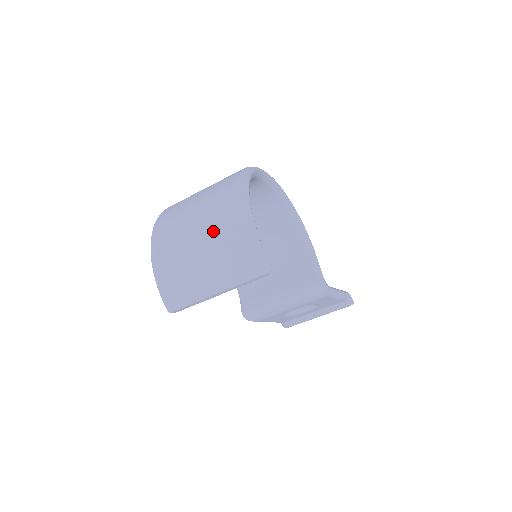
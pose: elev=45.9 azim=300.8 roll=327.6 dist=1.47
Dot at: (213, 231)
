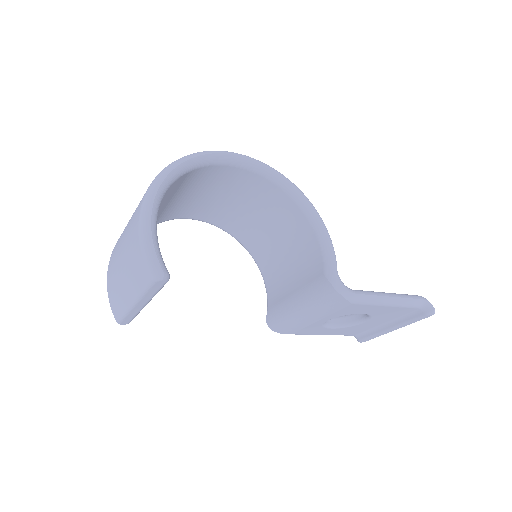
Dot at: (128, 234)
